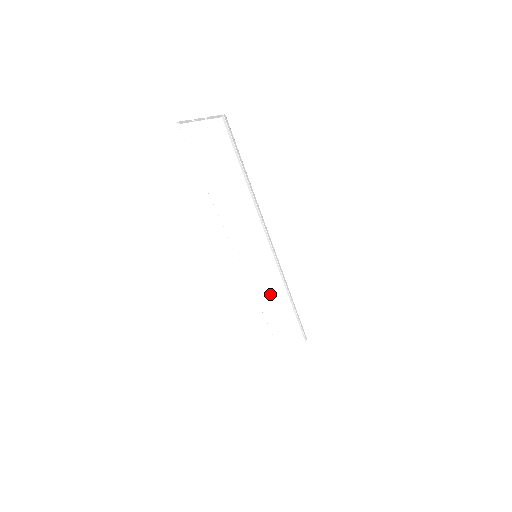
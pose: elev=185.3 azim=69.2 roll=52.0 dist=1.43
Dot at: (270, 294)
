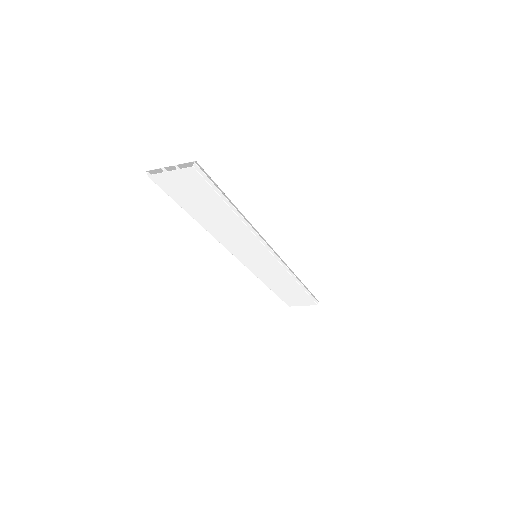
Dot at: (276, 279)
